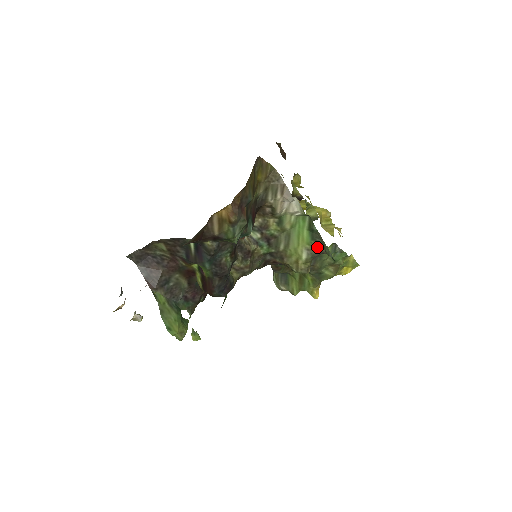
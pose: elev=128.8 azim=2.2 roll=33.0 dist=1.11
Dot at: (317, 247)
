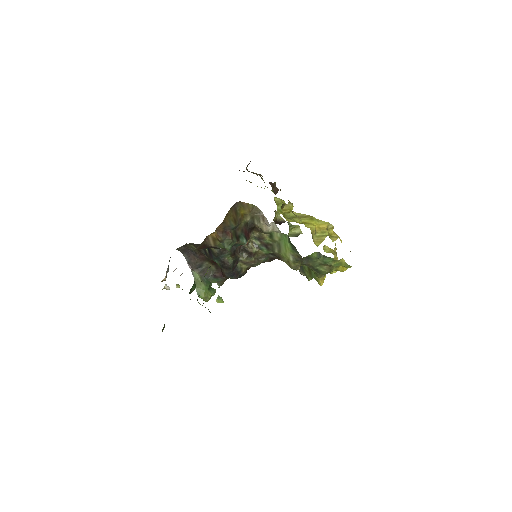
Dot at: (297, 255)
